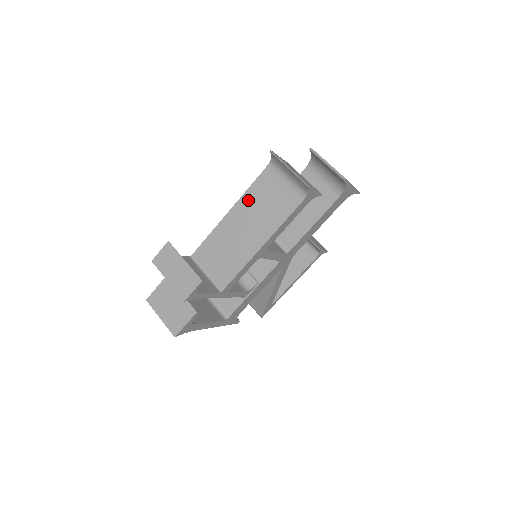
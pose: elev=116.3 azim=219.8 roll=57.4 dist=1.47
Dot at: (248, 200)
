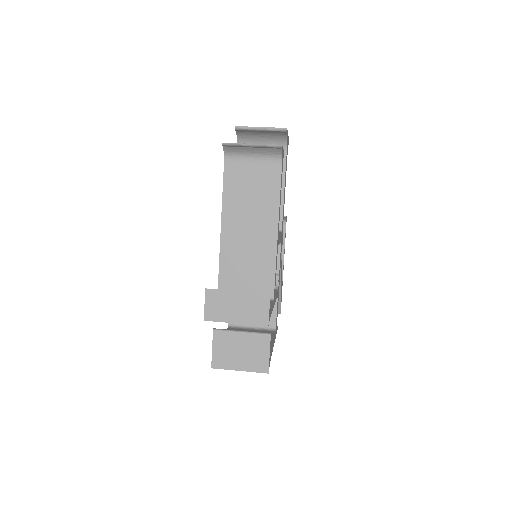
Dot at: (231, 203)
